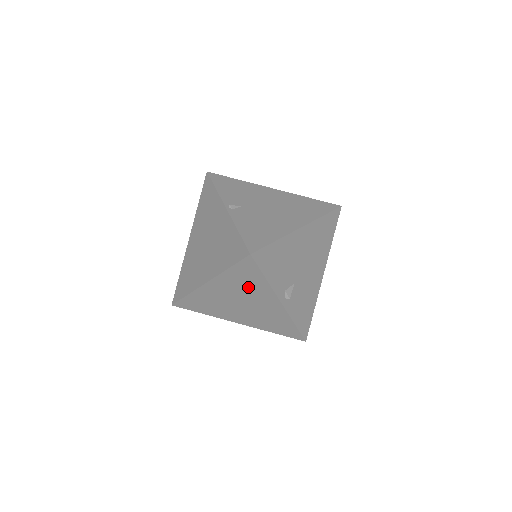
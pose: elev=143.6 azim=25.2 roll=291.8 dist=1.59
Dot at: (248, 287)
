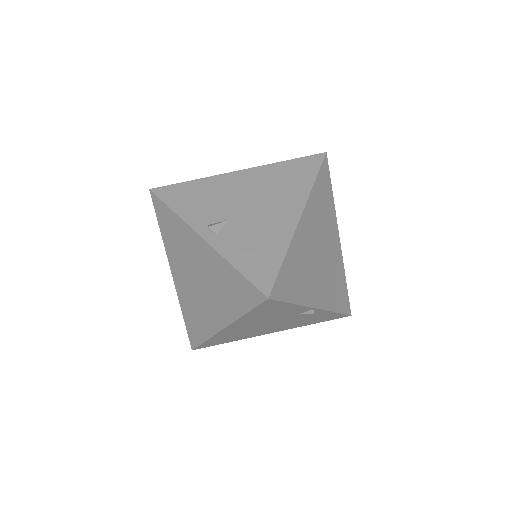
Dot at: (179, 242)
